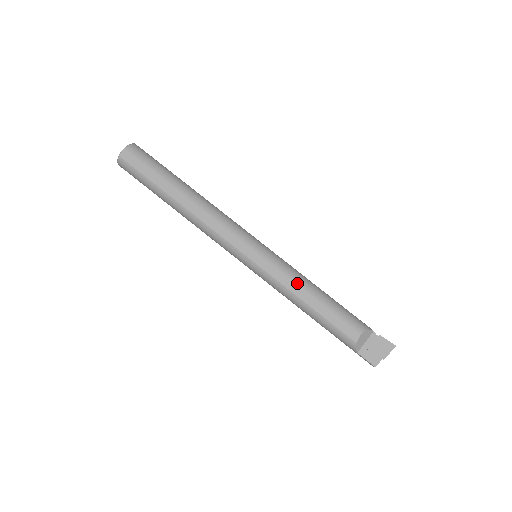
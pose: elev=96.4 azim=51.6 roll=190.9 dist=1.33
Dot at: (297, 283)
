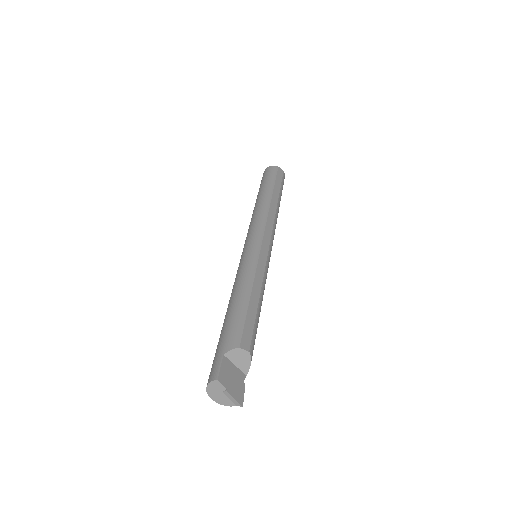
Dot at: (263, 284)
